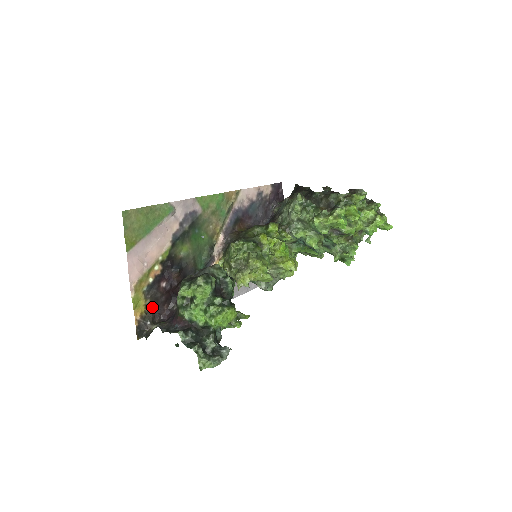
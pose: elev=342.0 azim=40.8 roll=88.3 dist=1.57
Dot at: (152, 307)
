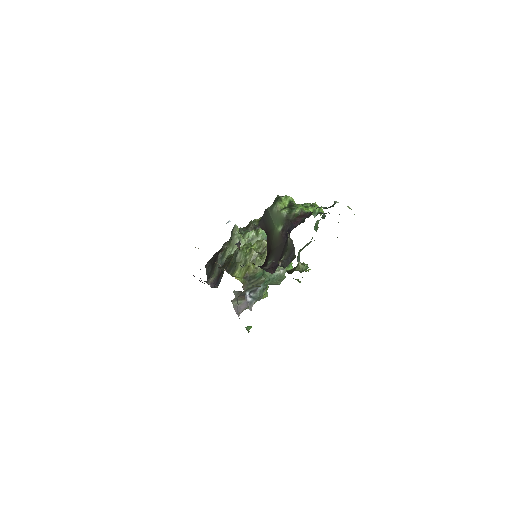
Dot at: occluded
